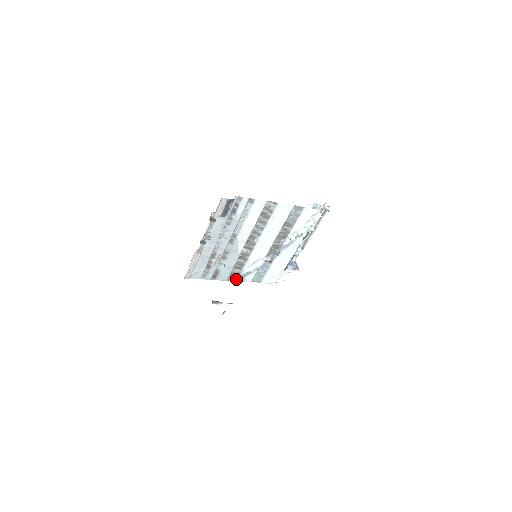
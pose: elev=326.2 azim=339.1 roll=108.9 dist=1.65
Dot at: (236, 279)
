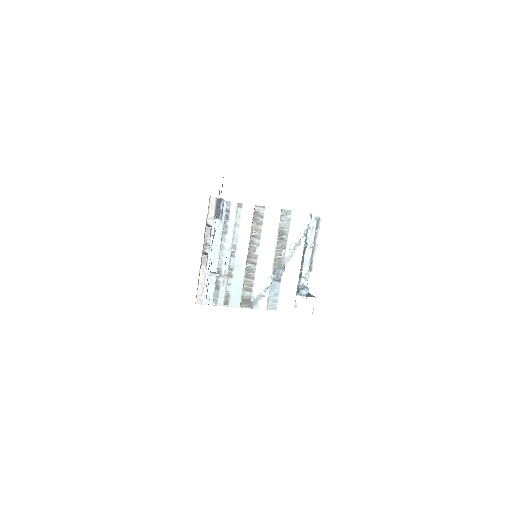
Dot at: (249, 304)
